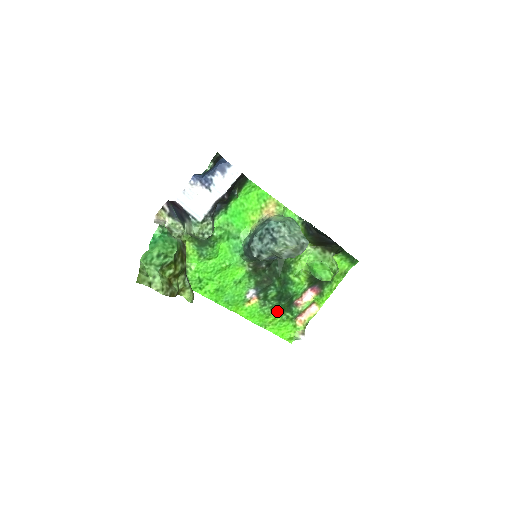
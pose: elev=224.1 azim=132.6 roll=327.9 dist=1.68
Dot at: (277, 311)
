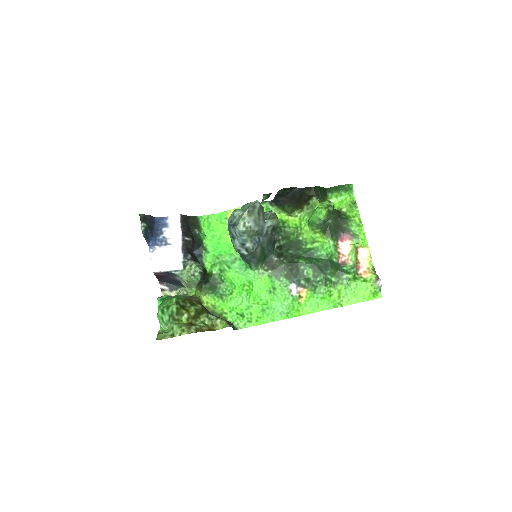
Dot at: (333, 283)
